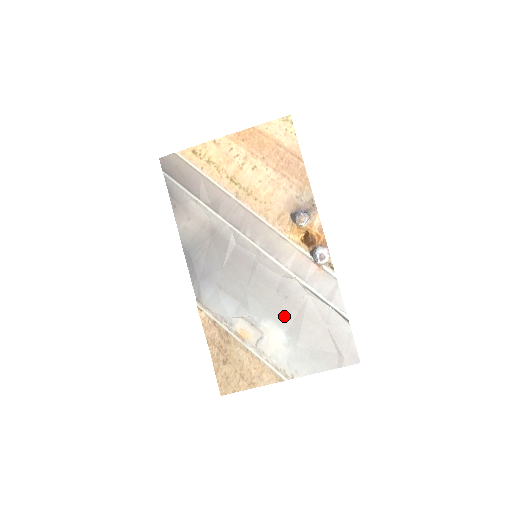
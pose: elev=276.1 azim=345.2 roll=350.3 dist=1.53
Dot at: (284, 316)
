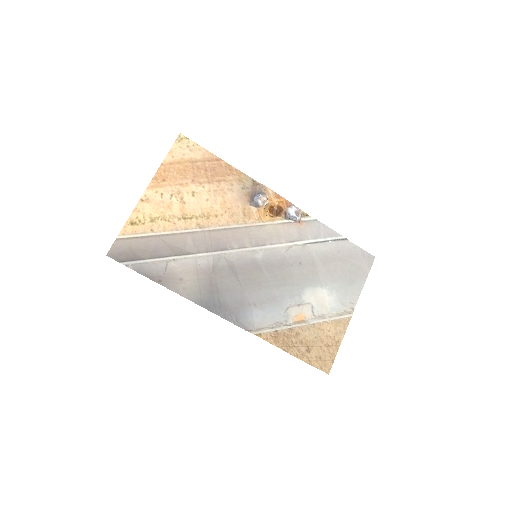
Dot at: (311, 277)
